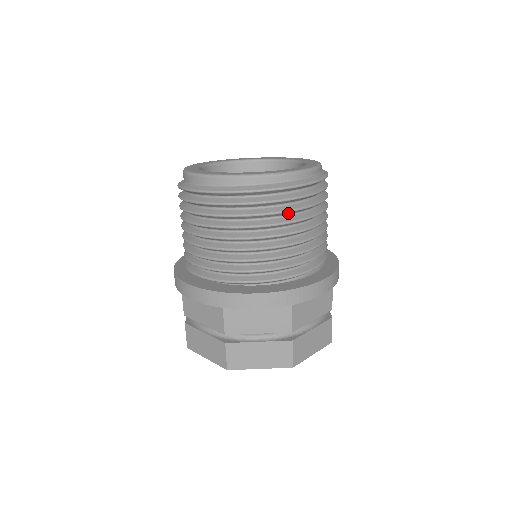
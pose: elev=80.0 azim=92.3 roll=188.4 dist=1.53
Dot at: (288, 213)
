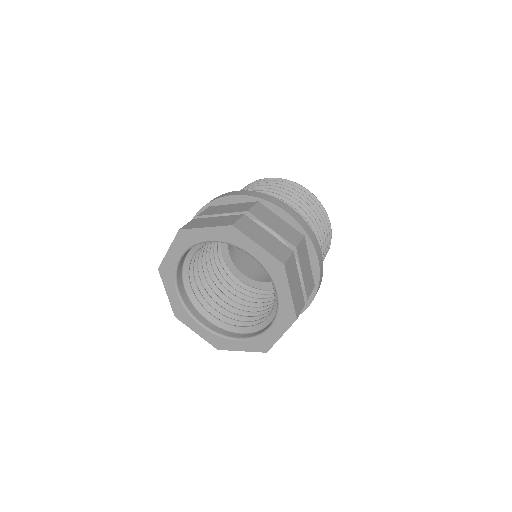
Dot at: occluded
